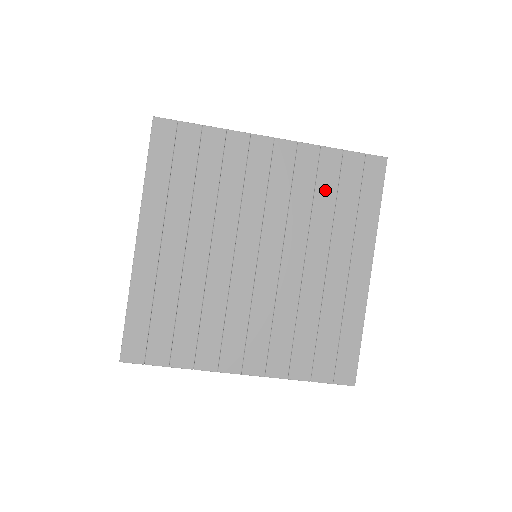
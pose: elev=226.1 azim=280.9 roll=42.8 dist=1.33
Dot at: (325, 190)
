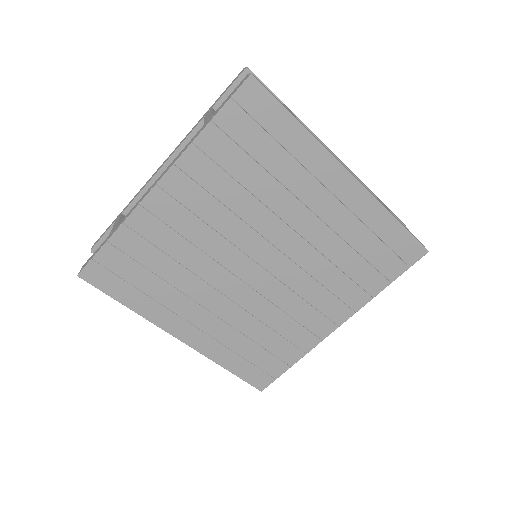
Dot at: (240, 168)
